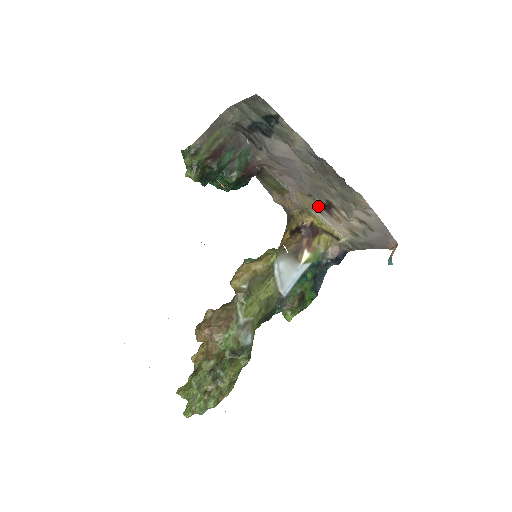
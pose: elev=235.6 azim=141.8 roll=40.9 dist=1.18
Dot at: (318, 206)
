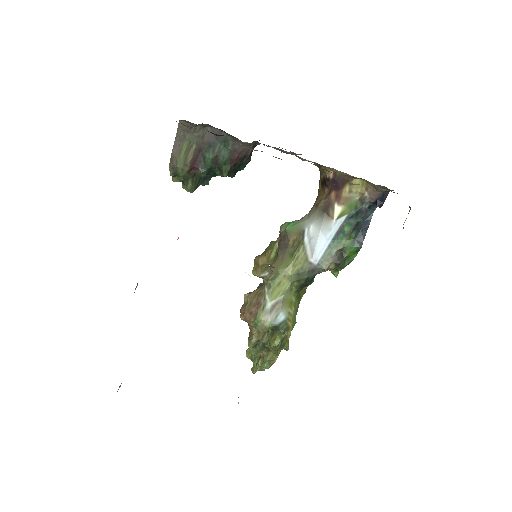
Dot at: occluded
